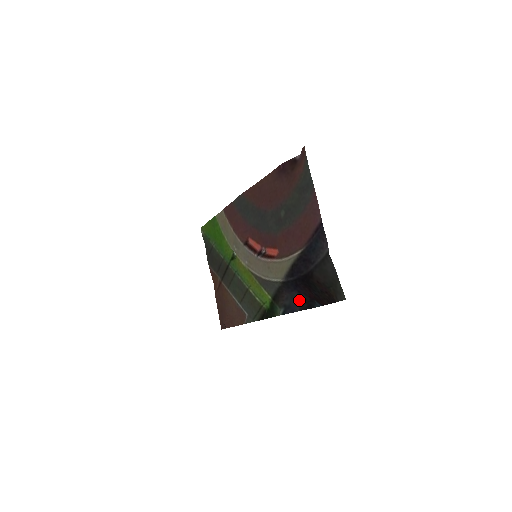
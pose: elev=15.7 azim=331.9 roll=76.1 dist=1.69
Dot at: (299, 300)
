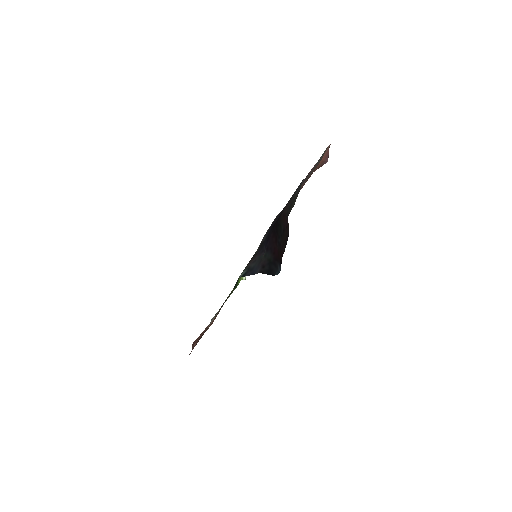
Dot at: (264, 261)
